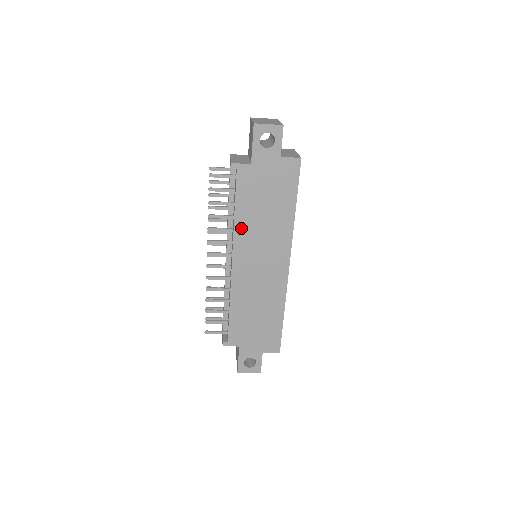
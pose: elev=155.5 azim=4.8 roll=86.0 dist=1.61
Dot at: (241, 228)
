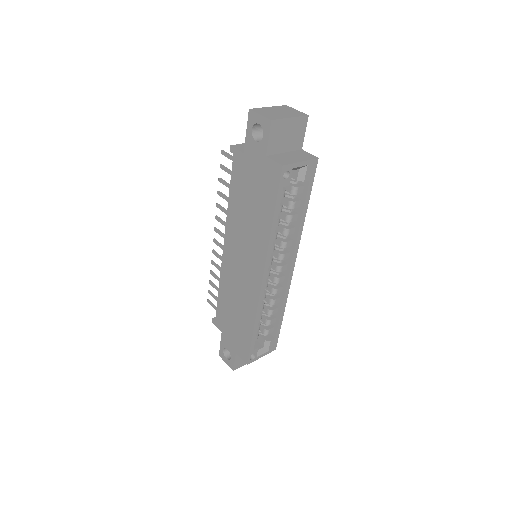
Dot at: (232, 217)
